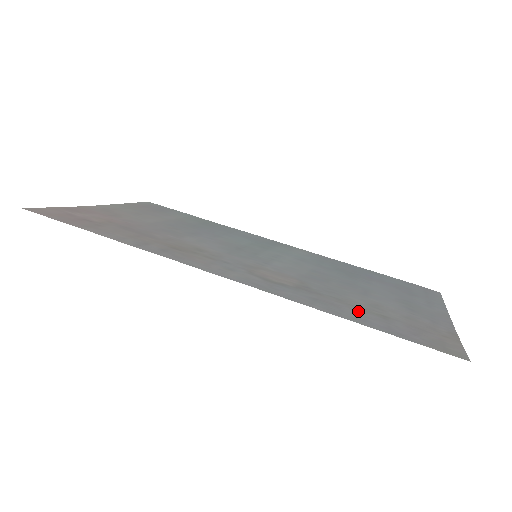
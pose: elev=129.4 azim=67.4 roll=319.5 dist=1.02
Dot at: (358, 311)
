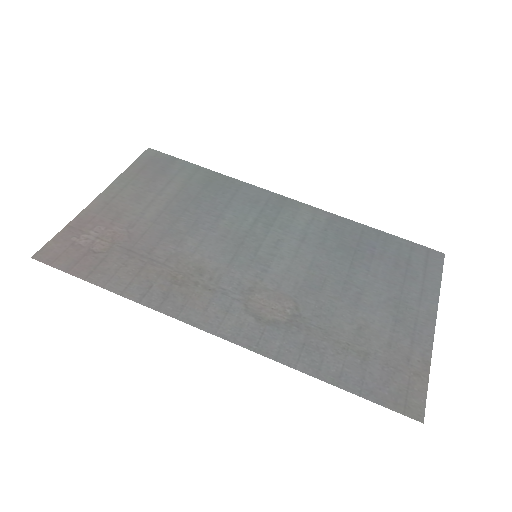
Dot at: (340, 354)
